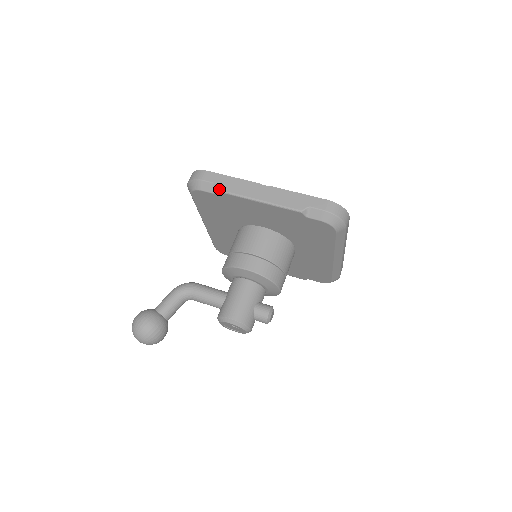
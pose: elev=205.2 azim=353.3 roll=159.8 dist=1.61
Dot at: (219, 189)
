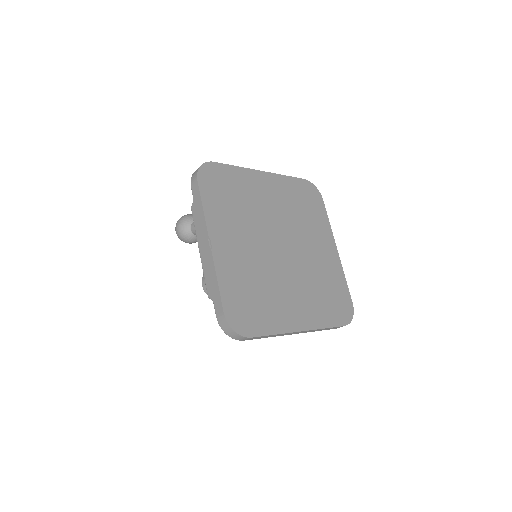
Dot at: (191, 208)
